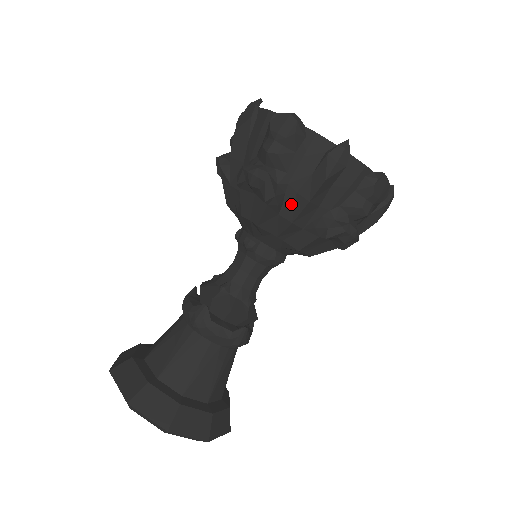
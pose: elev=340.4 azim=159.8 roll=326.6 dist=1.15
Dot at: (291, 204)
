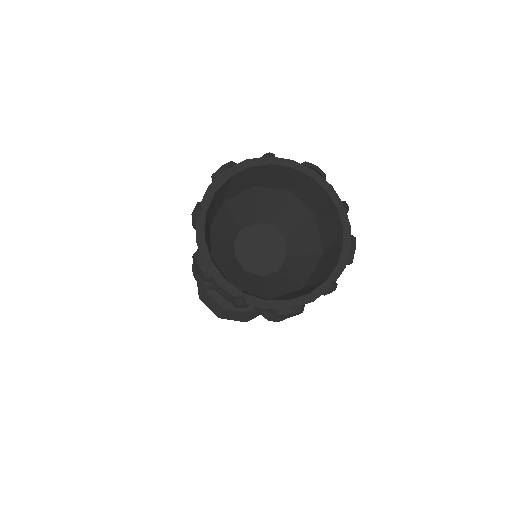
Dot at: occluded
